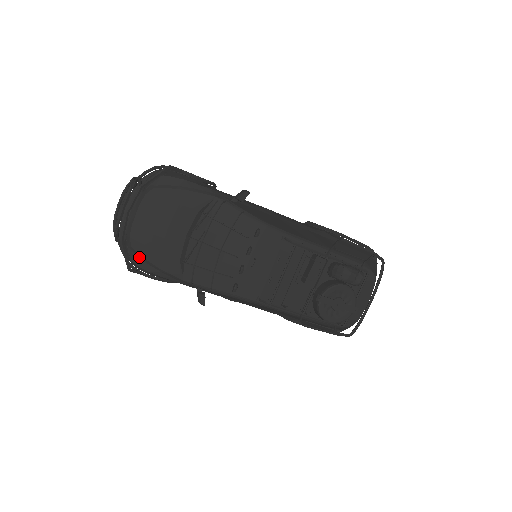
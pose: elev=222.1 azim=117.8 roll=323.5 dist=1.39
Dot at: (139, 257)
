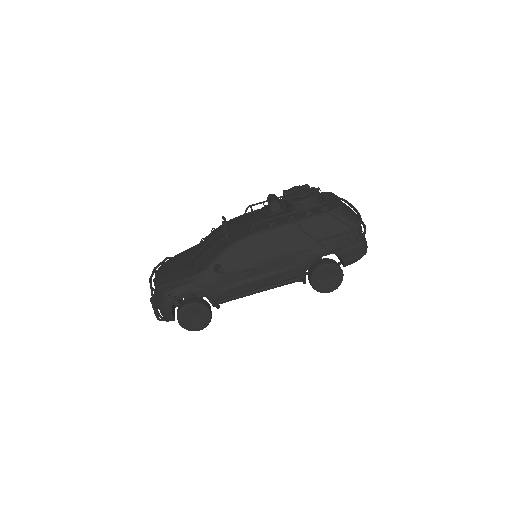
Dot at: (166, 287)
